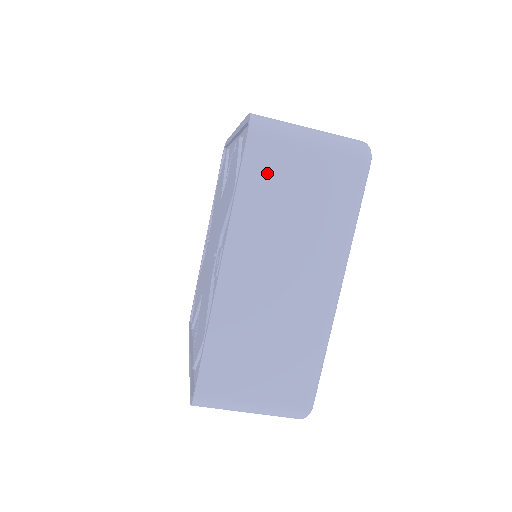
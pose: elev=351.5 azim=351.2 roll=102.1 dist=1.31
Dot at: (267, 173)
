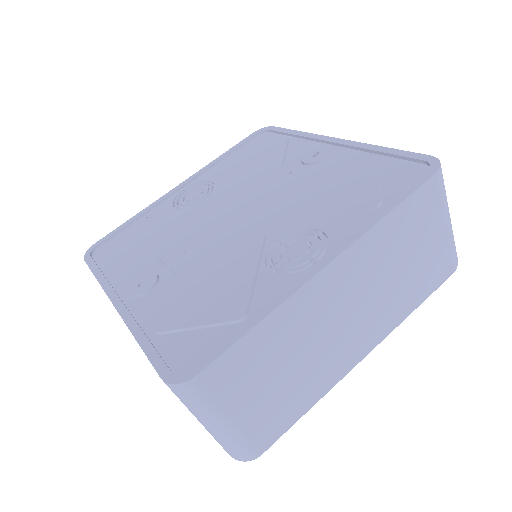
Dot at: occluded
